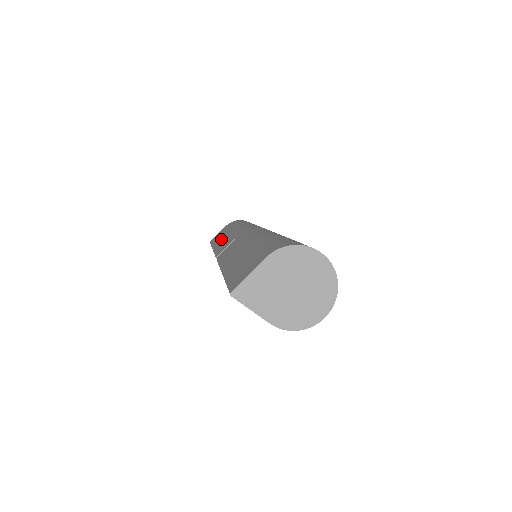
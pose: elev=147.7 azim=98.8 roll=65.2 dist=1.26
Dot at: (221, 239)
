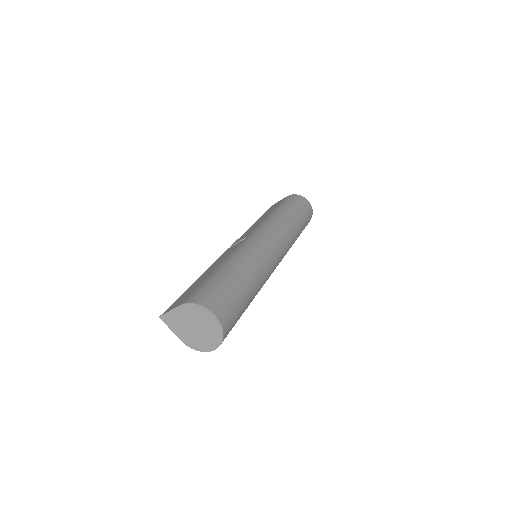
Dot at: (260, 219)
